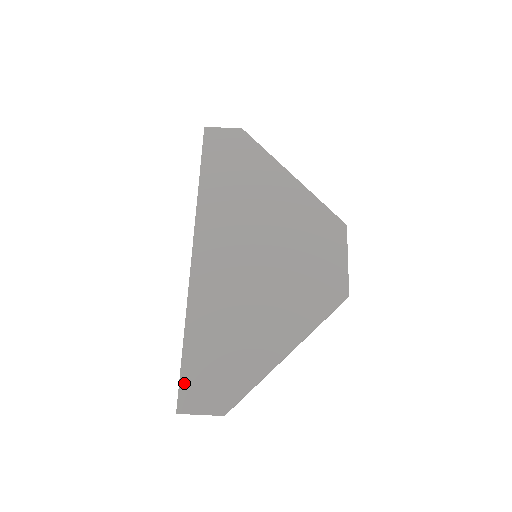
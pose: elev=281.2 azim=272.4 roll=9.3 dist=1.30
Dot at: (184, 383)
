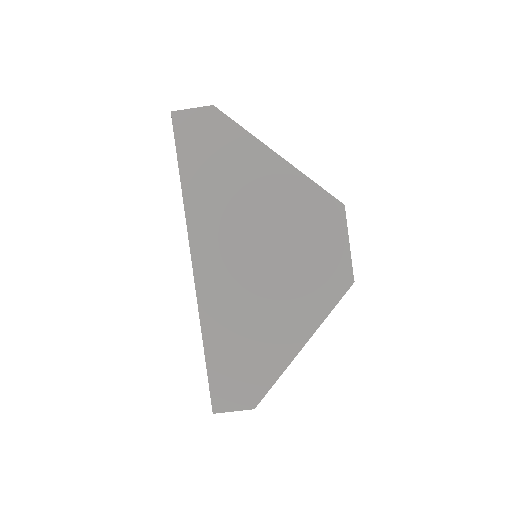
Dot at: (213, 388)
